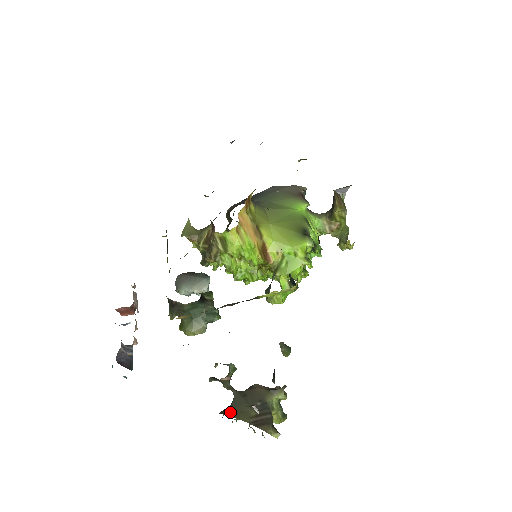
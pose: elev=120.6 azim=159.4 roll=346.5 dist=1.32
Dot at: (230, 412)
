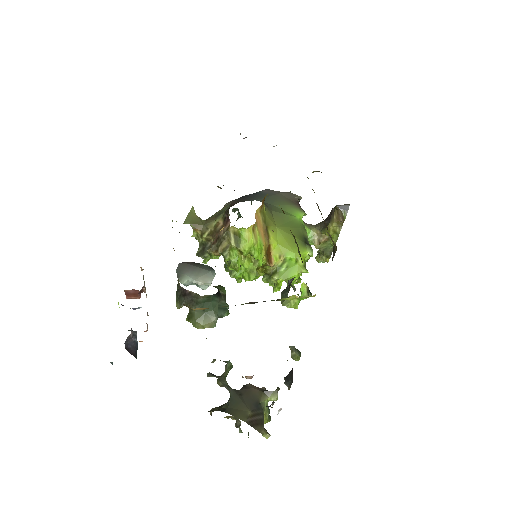
Dot at: (228, 410)
